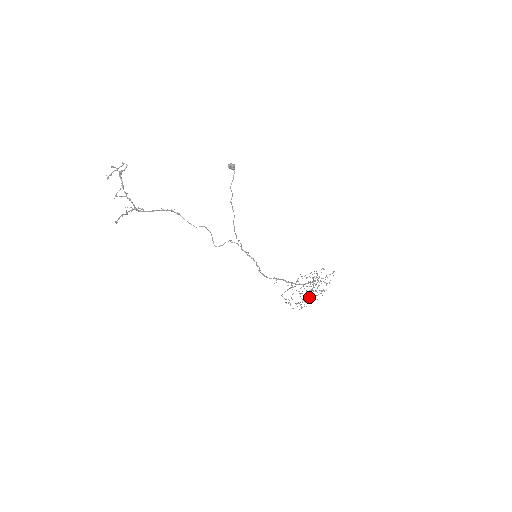
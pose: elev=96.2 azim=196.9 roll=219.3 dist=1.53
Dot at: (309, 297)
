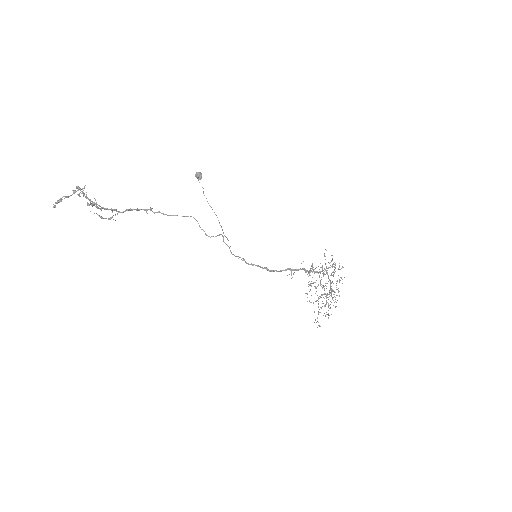
Dot at: (332, 291)
